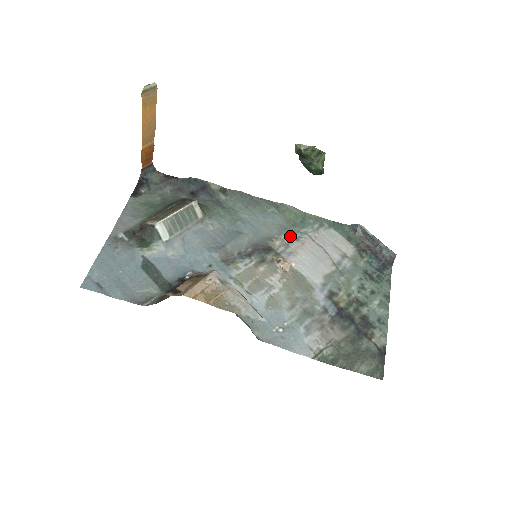
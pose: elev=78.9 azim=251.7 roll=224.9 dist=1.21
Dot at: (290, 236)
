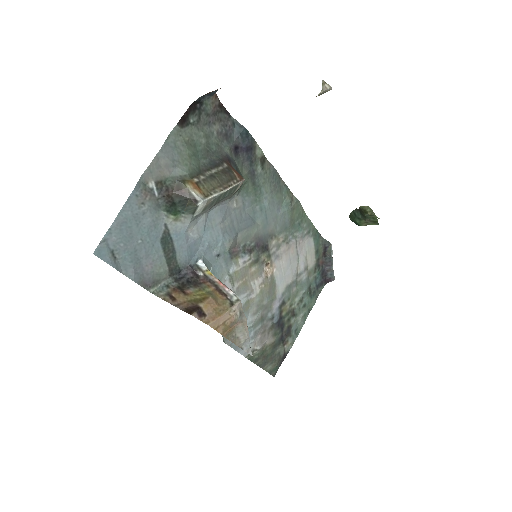
Dot at: (285, 237)
